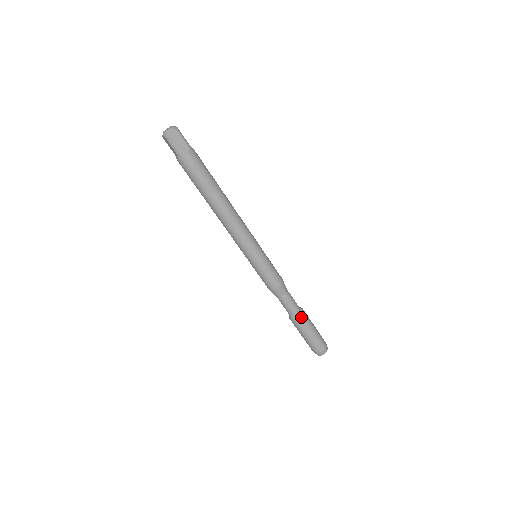
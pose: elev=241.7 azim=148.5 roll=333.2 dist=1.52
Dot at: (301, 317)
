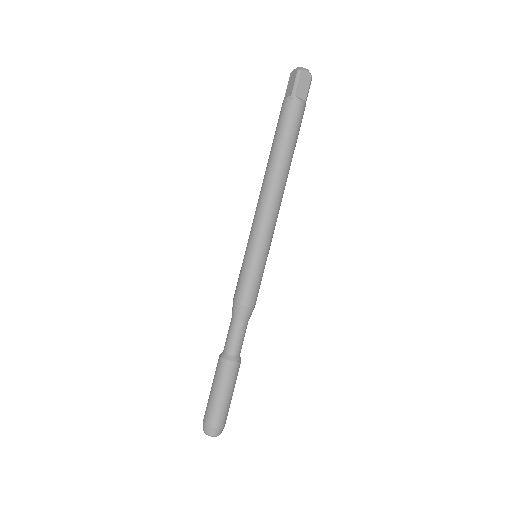
Dot at: (235, 364)
